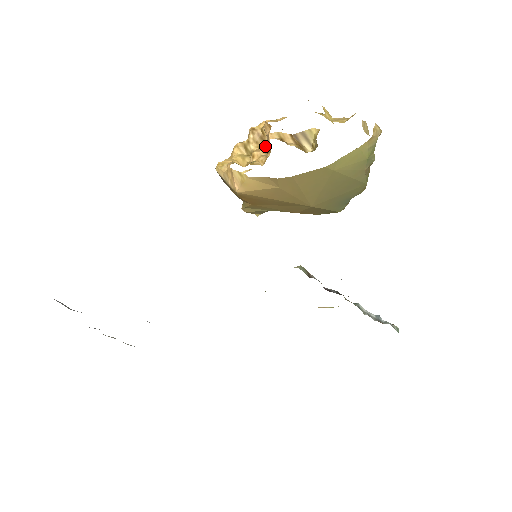
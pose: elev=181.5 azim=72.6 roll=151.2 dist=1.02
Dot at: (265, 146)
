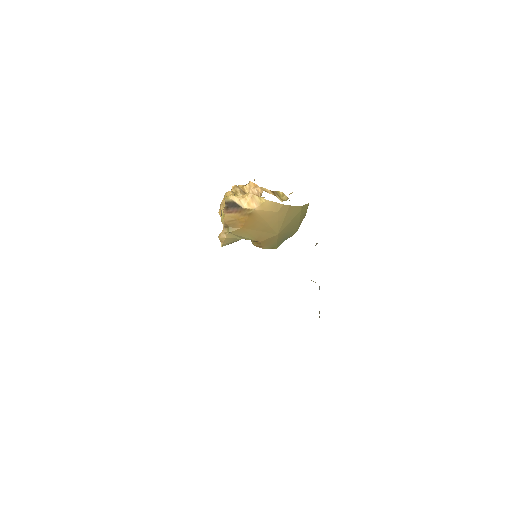
Dot at: occluded
